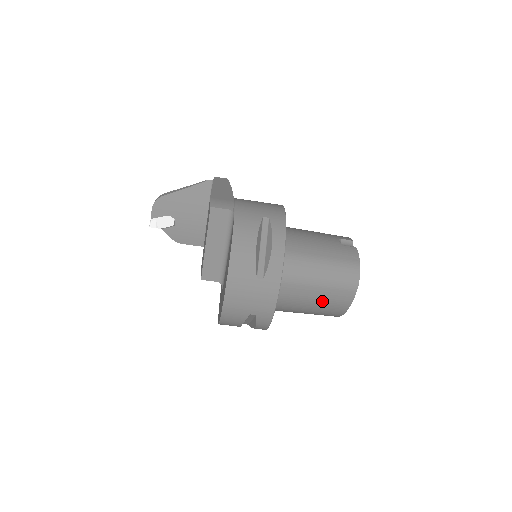
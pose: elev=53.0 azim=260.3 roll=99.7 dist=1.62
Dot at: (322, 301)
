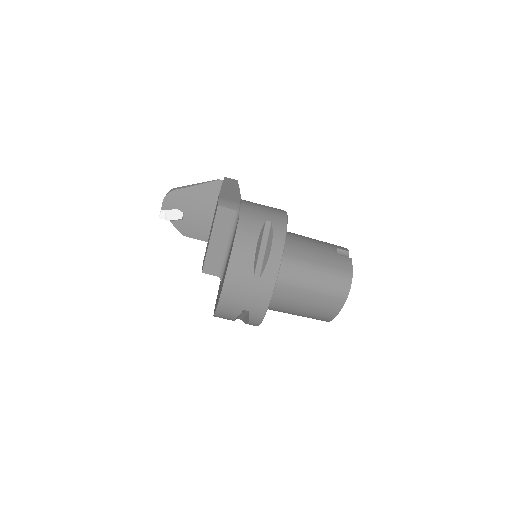
Dot at: (313, 305)
